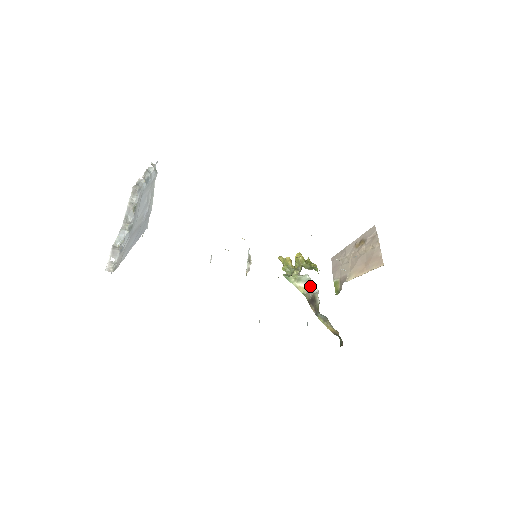
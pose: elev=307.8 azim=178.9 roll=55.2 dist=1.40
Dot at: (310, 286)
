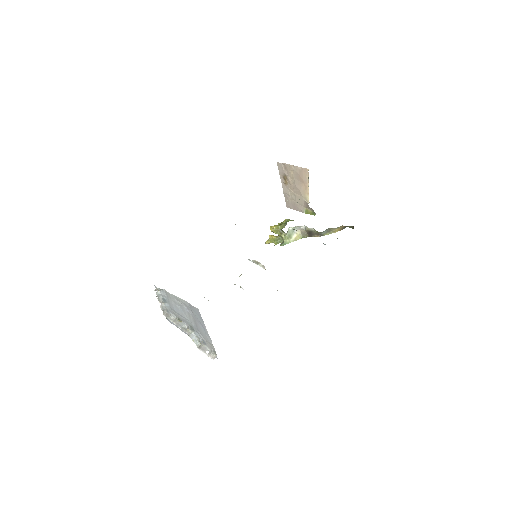
Dot at: (298, 230)
